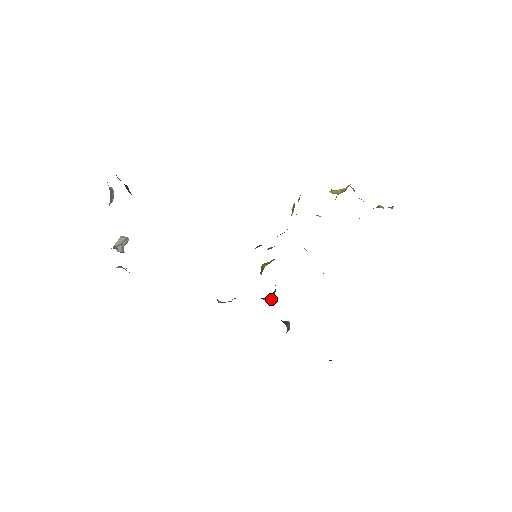
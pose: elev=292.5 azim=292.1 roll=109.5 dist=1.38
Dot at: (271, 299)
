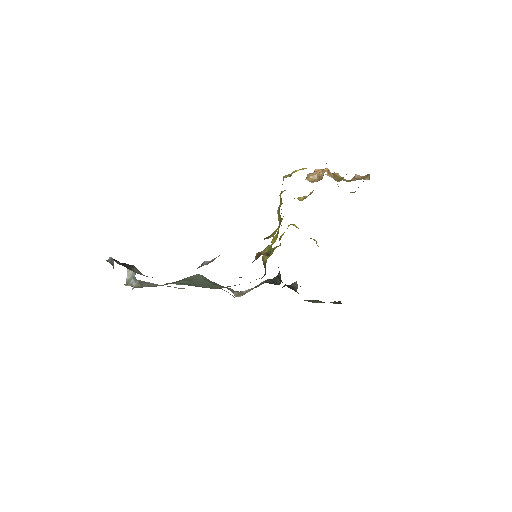
Dot at: (279, 281)
